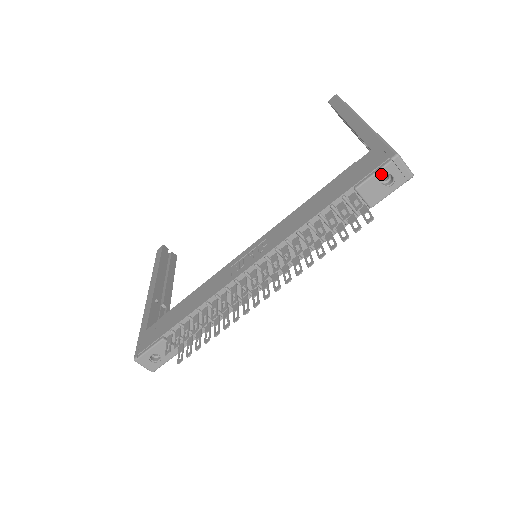
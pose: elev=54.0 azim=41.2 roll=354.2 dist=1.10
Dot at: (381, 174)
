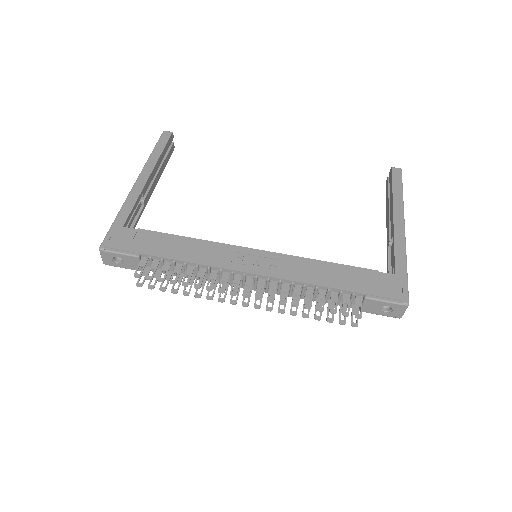
Dot at: (388, 304)
